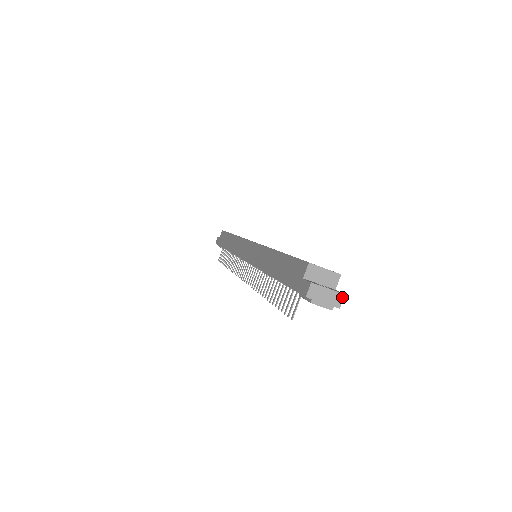
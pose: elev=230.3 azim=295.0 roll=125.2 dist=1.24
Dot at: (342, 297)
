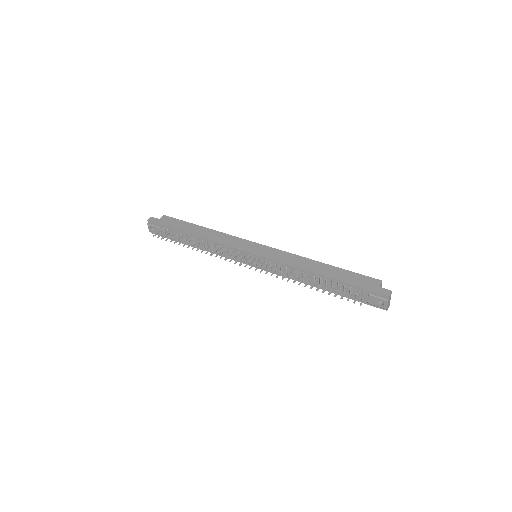
Dot at: occluded
